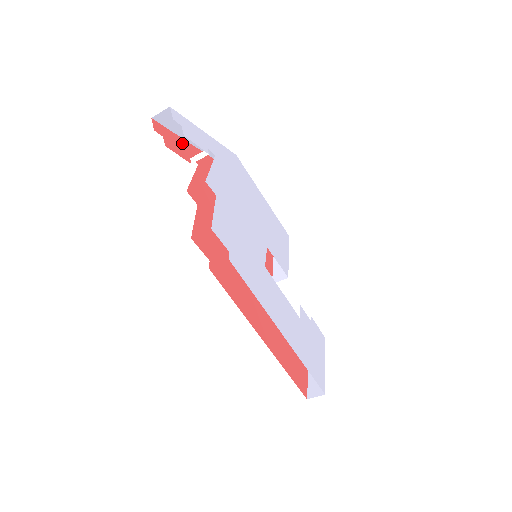
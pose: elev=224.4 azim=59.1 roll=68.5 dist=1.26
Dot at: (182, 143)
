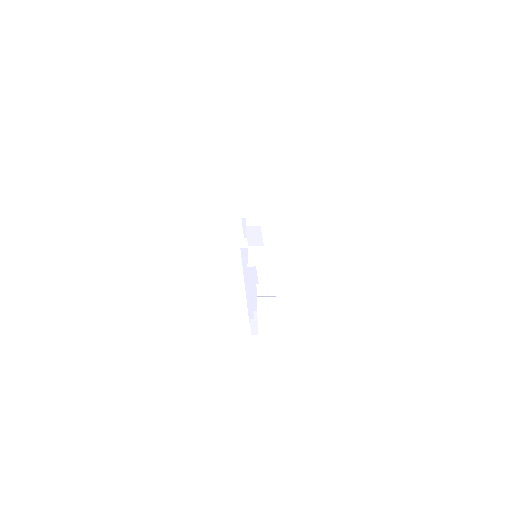
Dot at: occluded
